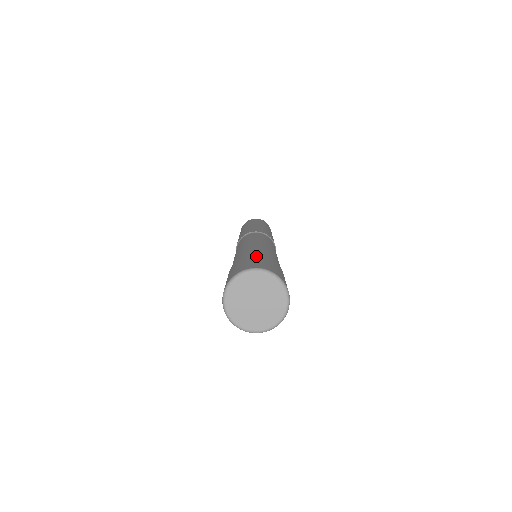
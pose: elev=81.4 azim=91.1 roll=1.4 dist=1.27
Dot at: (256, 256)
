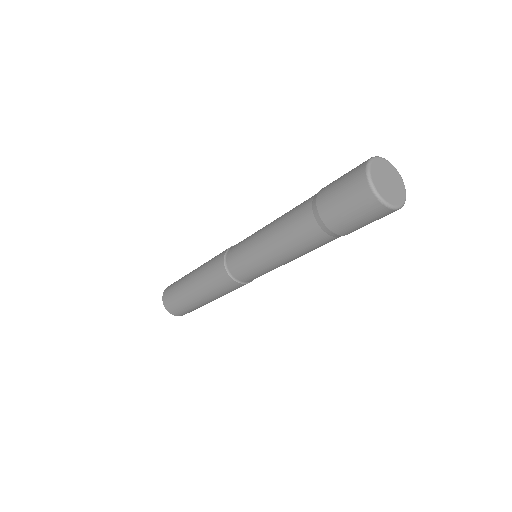
Dot at: occluded
